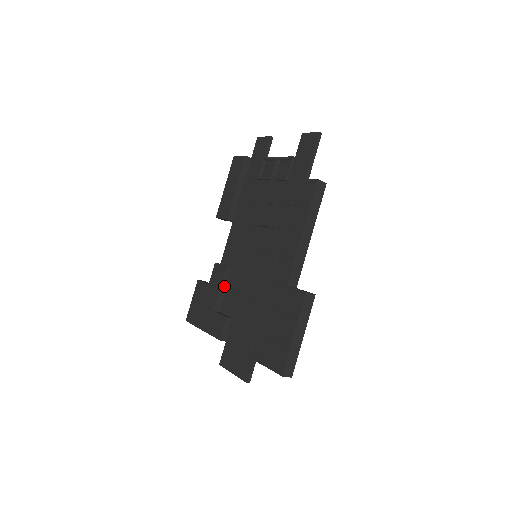
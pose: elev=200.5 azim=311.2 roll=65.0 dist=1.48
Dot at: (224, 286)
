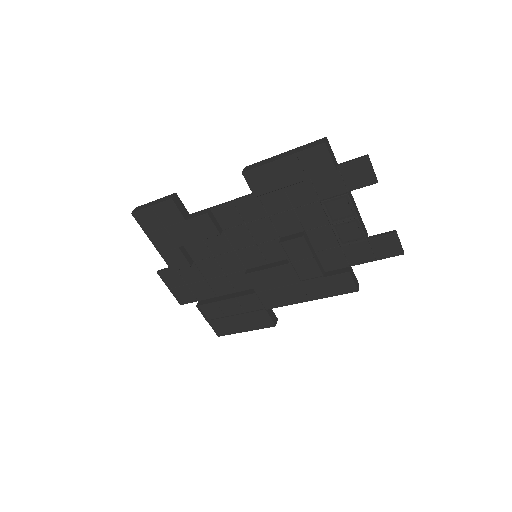
Dot at: (203, 238)
